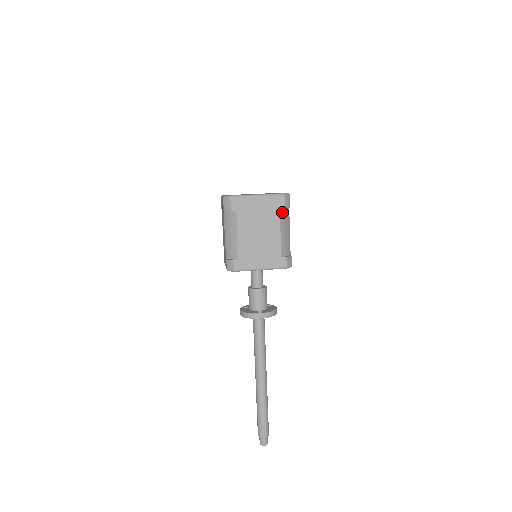
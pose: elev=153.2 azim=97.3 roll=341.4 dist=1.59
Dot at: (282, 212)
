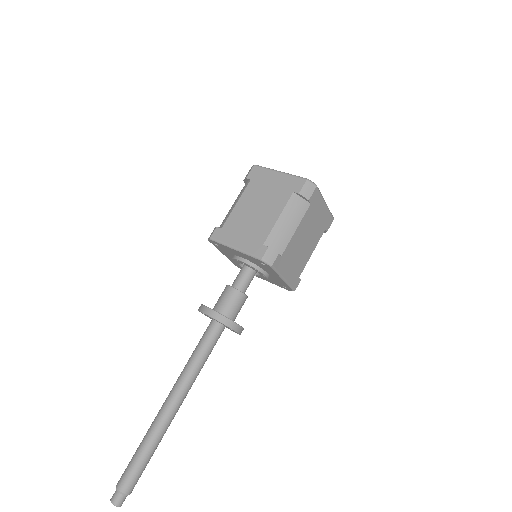
Dot at: (322, 233)
